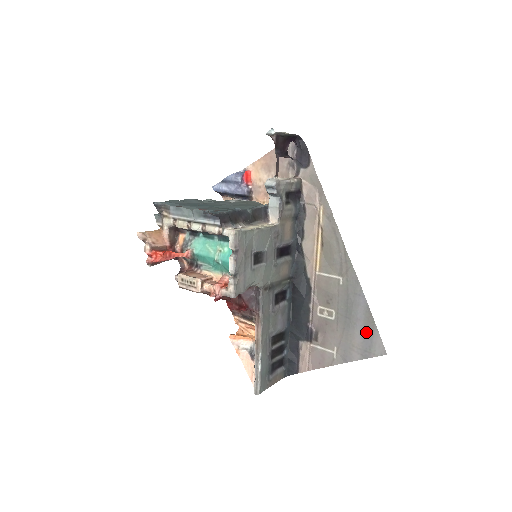
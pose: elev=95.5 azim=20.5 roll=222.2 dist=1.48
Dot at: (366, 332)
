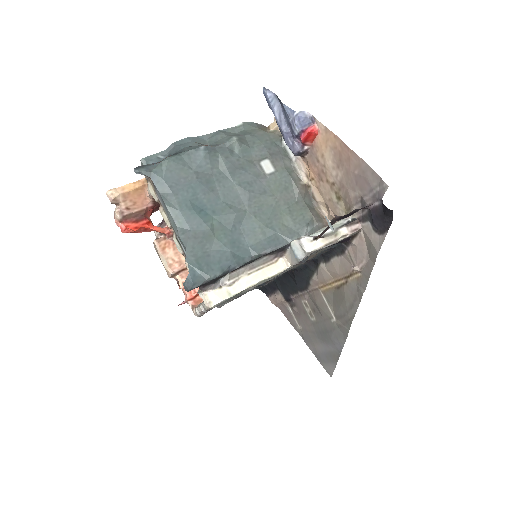
Dot at: (327, 355)
